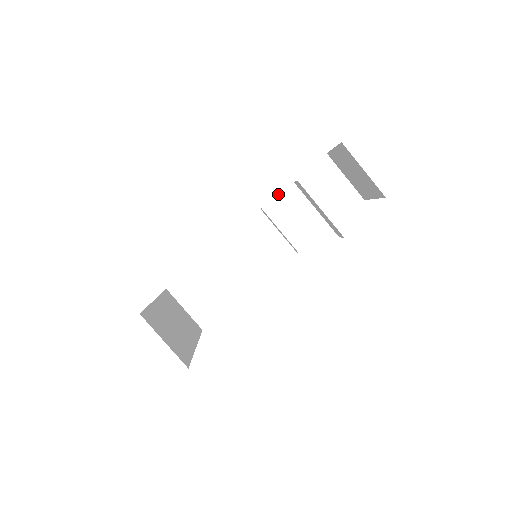
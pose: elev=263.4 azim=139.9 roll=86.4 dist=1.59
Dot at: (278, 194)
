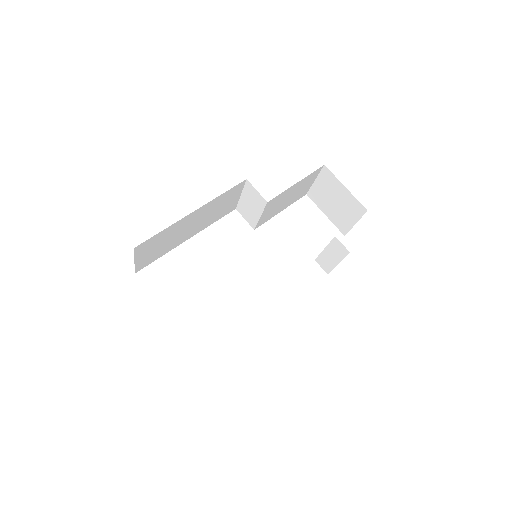
Dot at: (283, 192)
